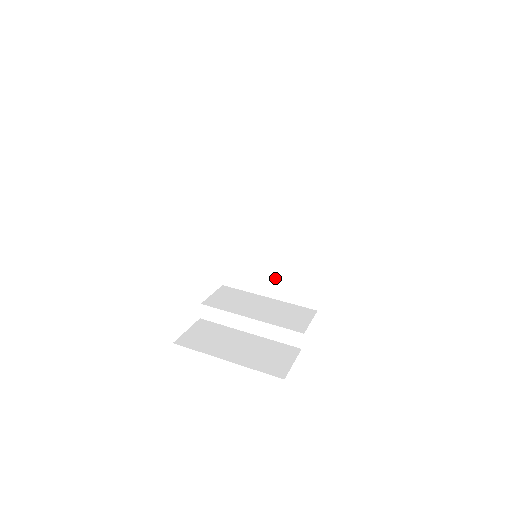
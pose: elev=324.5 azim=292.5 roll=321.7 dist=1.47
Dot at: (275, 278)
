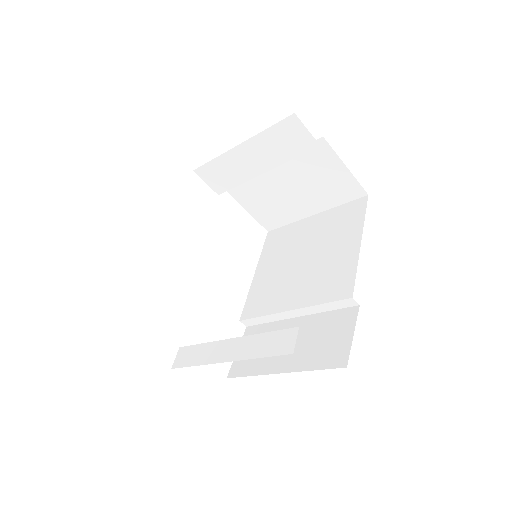
Dot at: occluded
